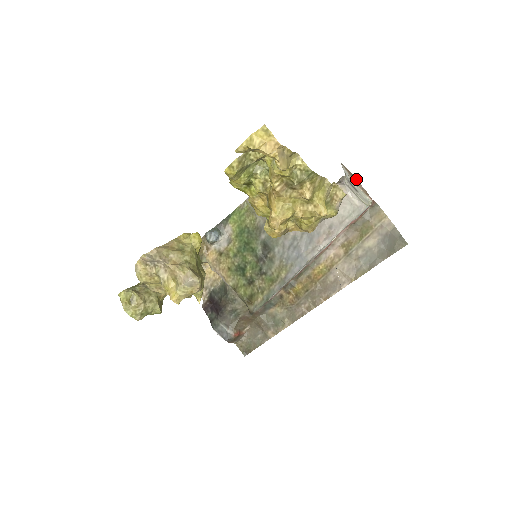
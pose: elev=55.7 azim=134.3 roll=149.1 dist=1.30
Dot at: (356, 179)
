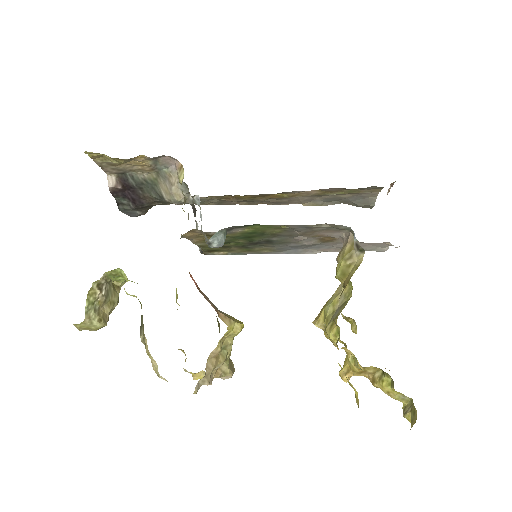
Dot at: occluded
